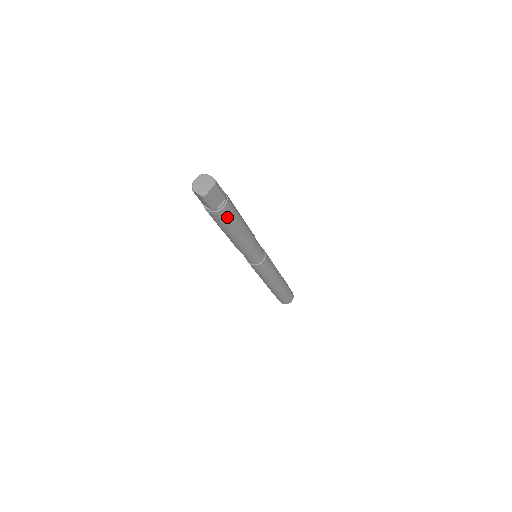
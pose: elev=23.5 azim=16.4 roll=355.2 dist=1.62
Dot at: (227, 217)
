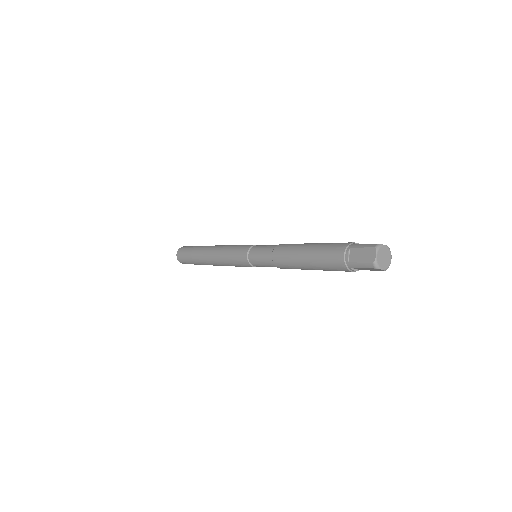
Dot at: occluded
